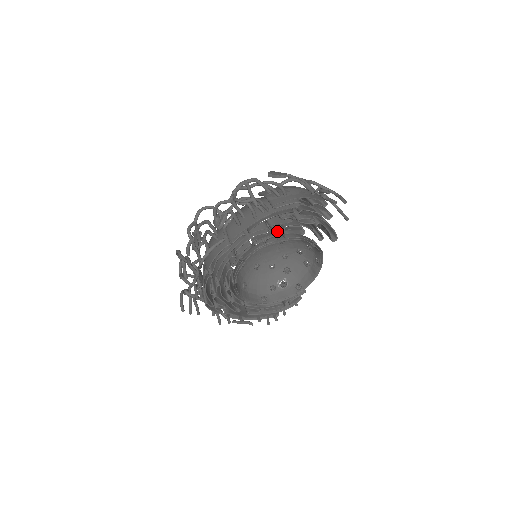
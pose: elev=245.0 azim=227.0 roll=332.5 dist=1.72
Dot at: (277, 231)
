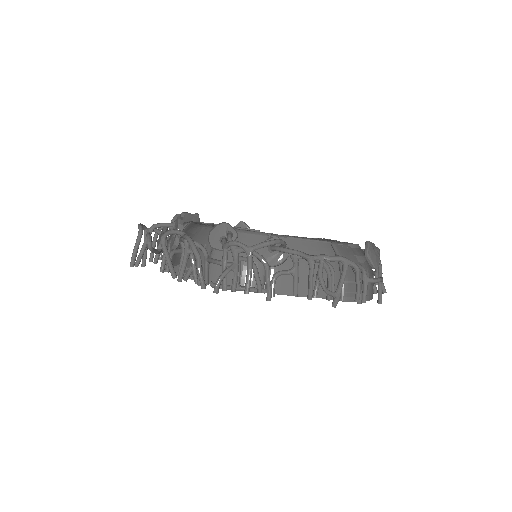
Dot at: occluded
